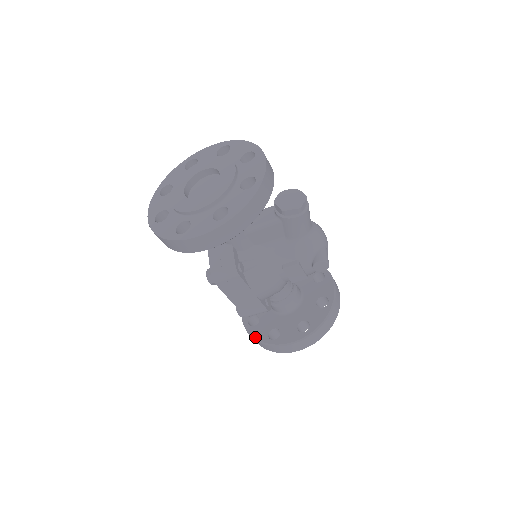
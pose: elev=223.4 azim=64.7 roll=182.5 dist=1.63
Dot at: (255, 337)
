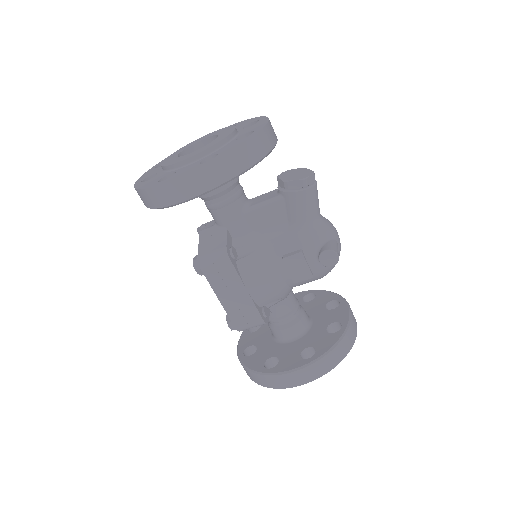
Dot at: (248, 366)
